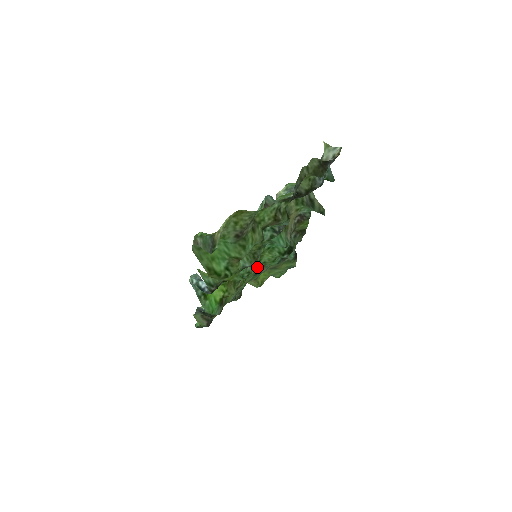
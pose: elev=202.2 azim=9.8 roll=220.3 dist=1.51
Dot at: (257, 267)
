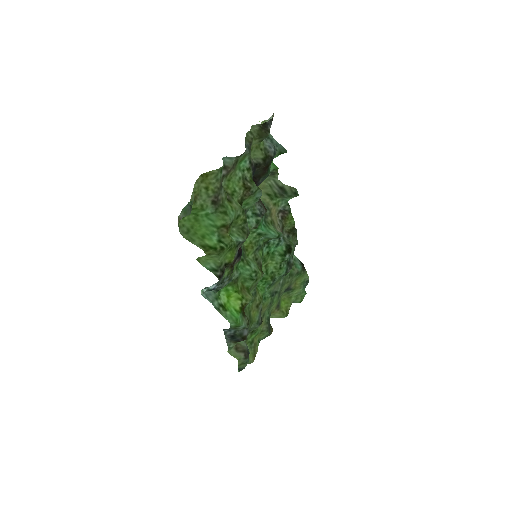
Dot at: (268, 280)
